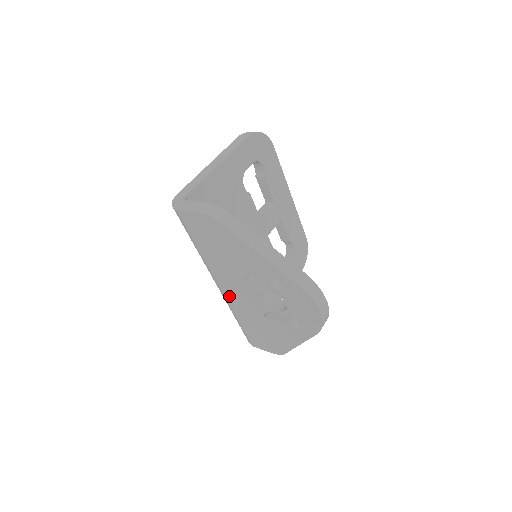
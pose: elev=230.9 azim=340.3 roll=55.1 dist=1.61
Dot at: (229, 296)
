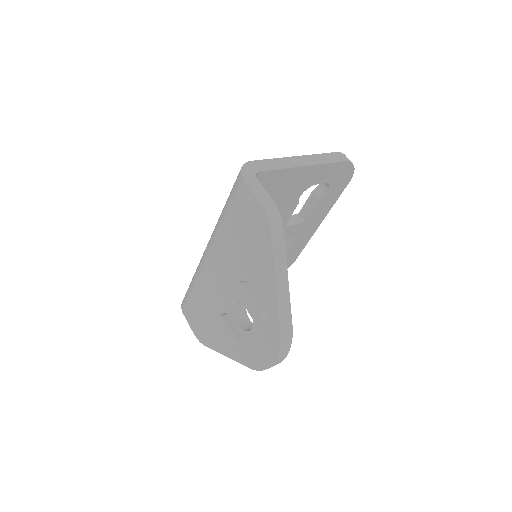
Dot at: (207, 270)
